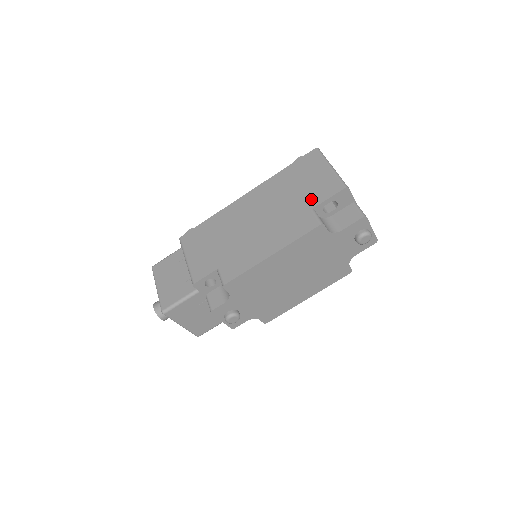
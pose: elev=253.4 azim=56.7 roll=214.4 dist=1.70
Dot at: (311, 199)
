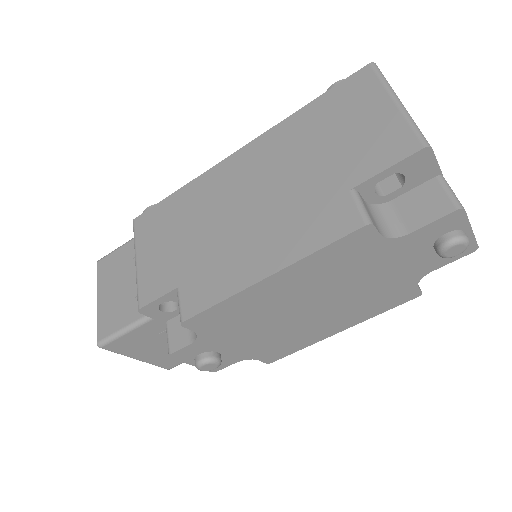
Dot at: (352, 168)
